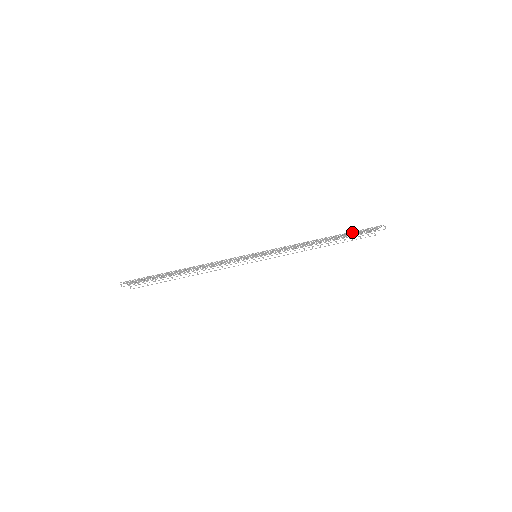
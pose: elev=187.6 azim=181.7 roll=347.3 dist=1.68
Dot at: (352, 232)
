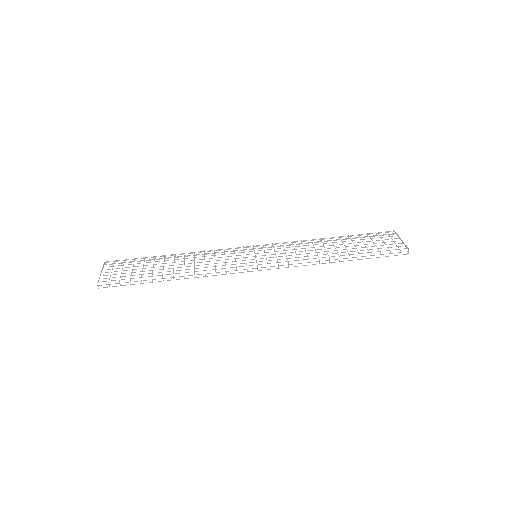
Dot at: (370, 249)
